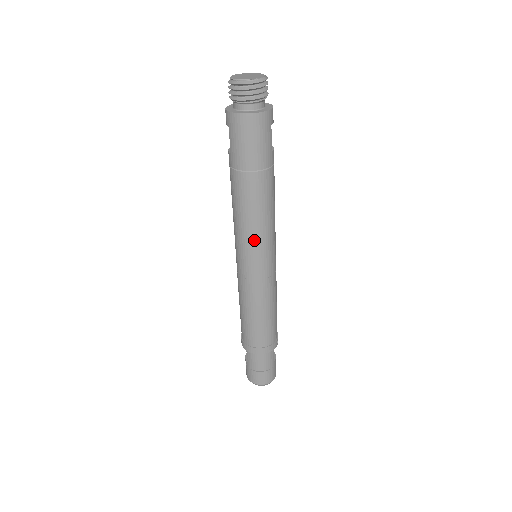
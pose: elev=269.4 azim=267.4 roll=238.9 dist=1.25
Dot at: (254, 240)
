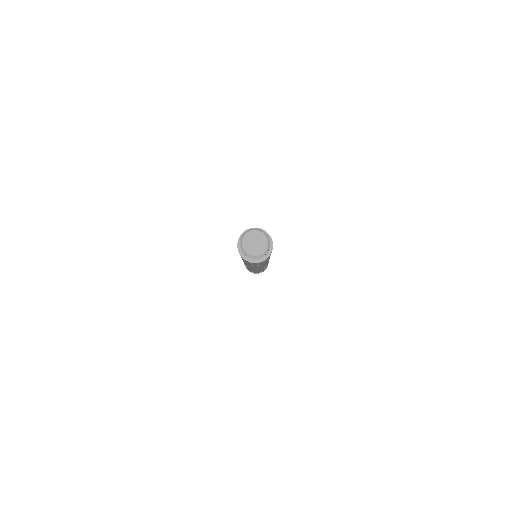
Dot at: occluded
